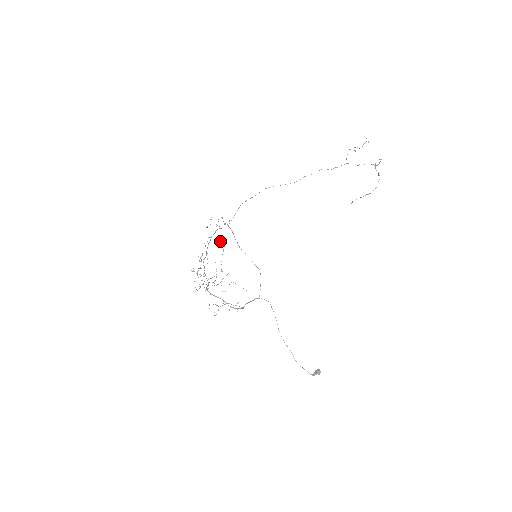
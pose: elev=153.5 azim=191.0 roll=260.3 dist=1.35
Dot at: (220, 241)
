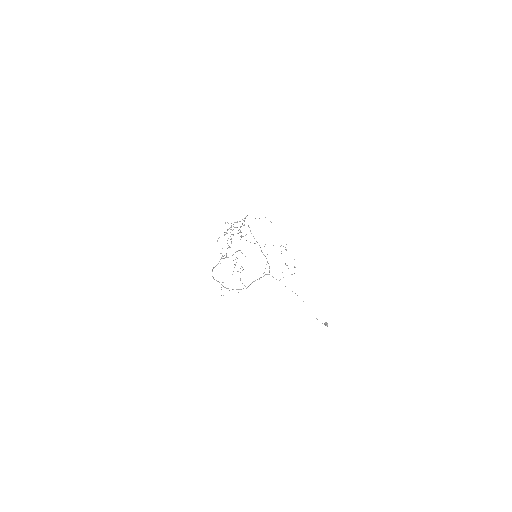
Dot at: (255, 218)
